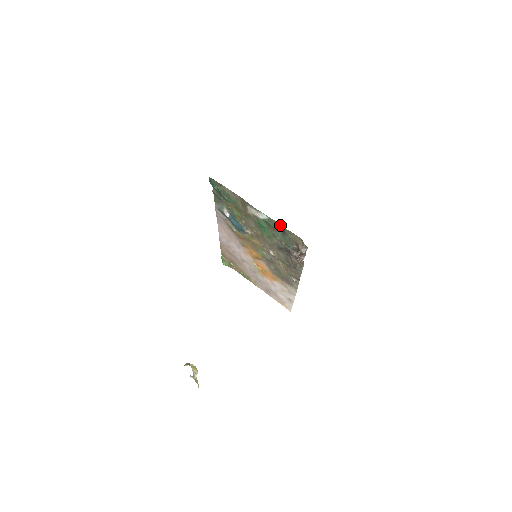
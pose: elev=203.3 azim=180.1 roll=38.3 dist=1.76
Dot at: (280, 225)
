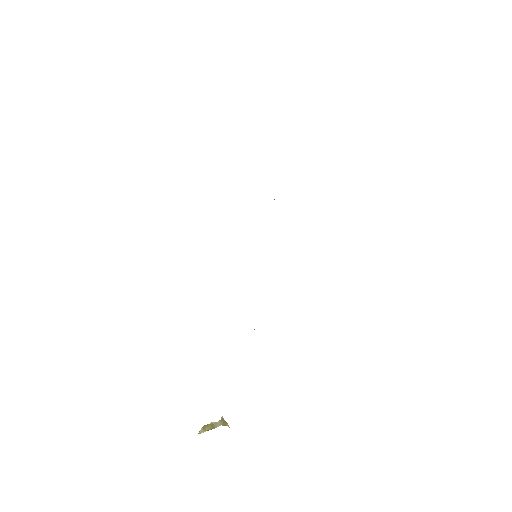
Dot at: occluded
